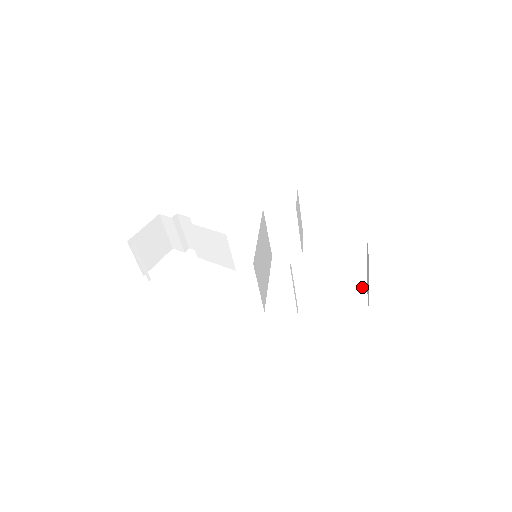
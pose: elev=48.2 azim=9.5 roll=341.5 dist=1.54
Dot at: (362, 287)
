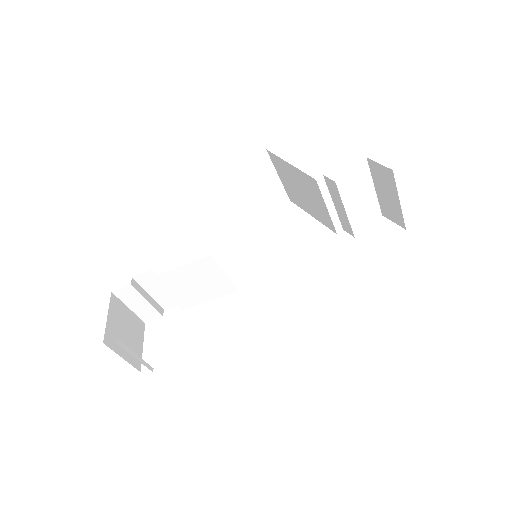
Dot at: (376, 212)
